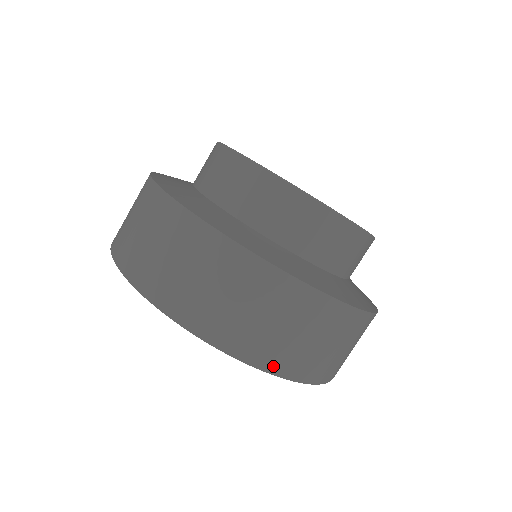
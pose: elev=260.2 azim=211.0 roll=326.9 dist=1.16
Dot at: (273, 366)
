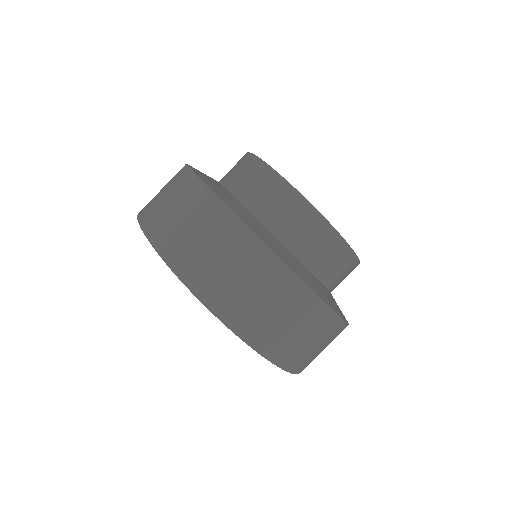
Dot at: (226, 316)
